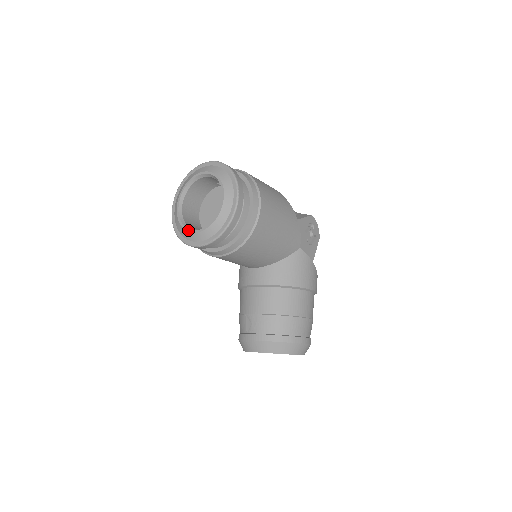
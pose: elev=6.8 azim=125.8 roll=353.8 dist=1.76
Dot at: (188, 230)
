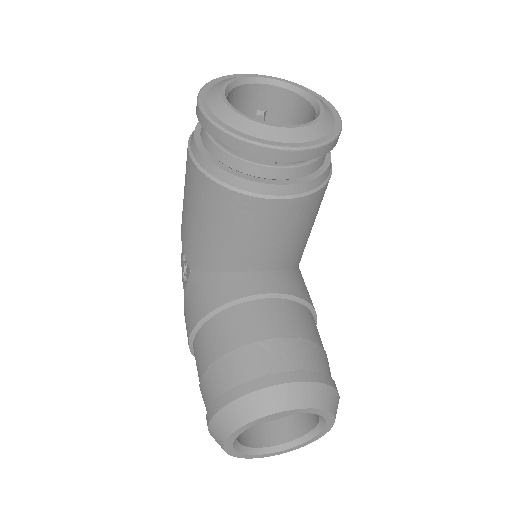
Dot at: (265, 122)
